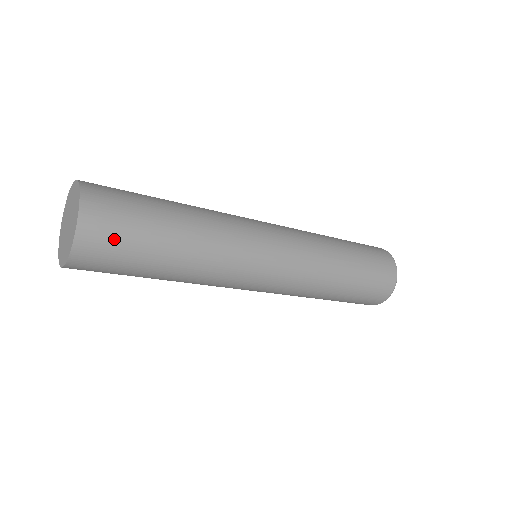
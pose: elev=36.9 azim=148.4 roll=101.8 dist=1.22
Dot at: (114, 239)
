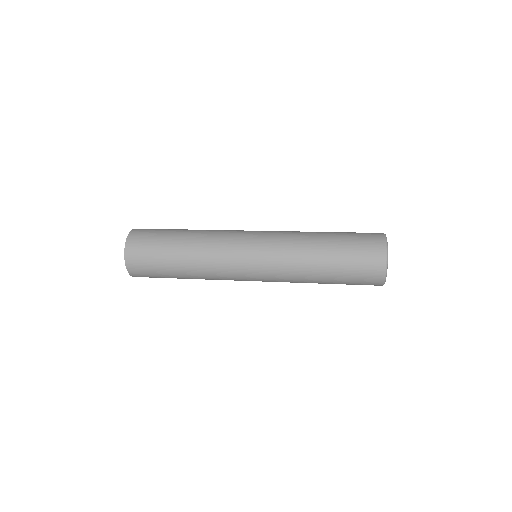
Dot at: (146, 240)
